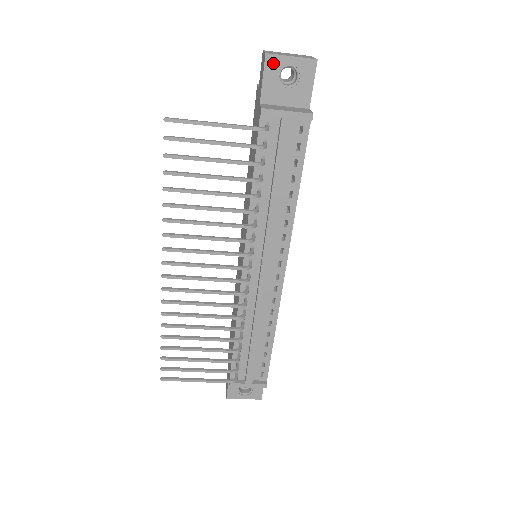
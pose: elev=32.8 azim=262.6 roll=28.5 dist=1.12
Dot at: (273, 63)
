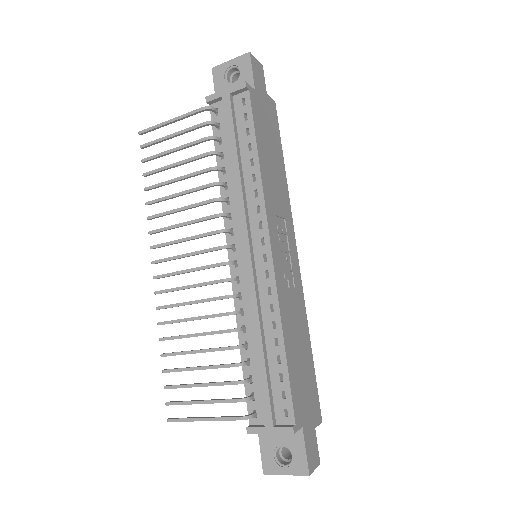
Dot at: (219, 72)
